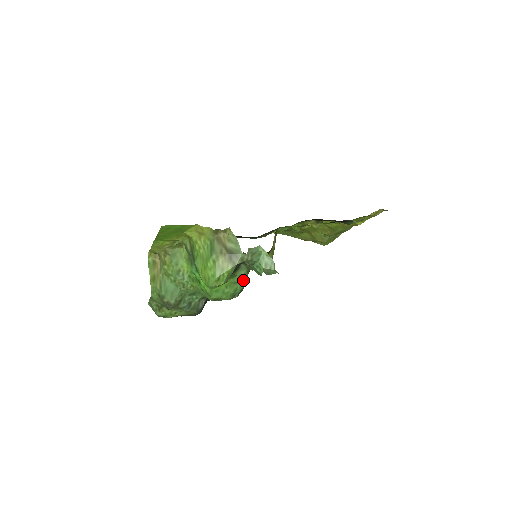
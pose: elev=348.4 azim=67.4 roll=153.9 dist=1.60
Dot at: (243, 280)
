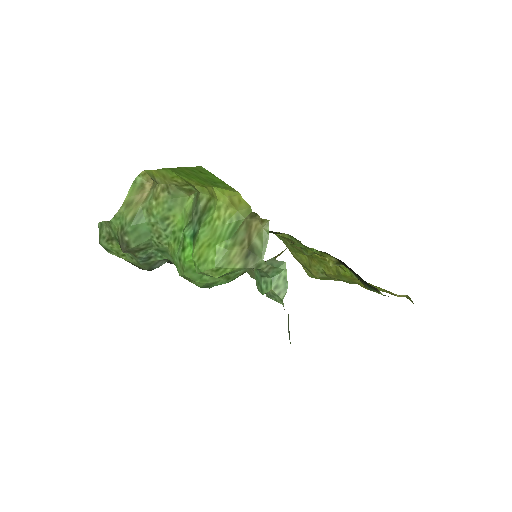
Dot at: (231, 278)
